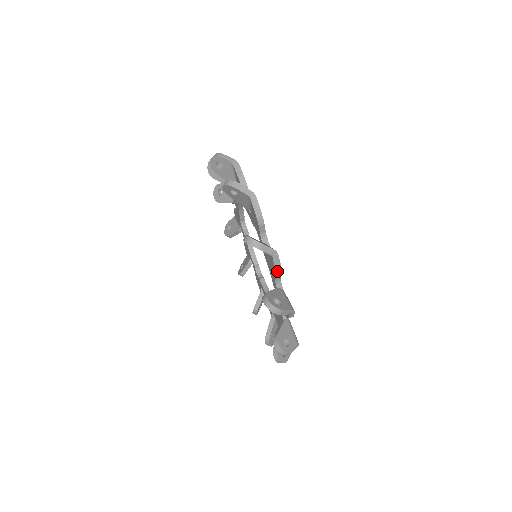
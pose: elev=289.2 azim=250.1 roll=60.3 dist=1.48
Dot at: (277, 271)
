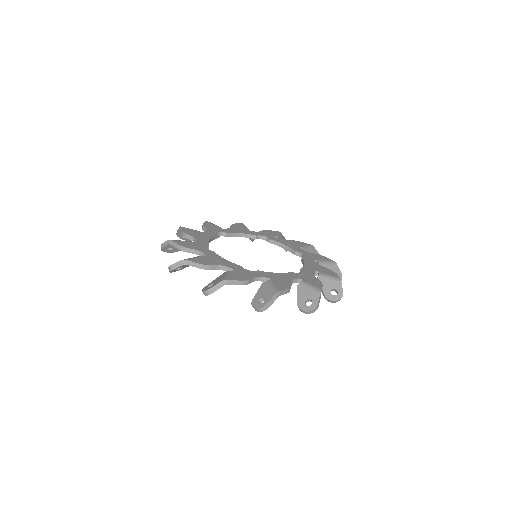
Dot at: occluded
